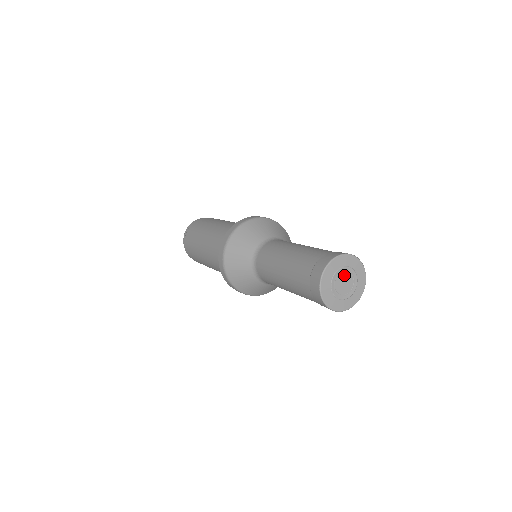
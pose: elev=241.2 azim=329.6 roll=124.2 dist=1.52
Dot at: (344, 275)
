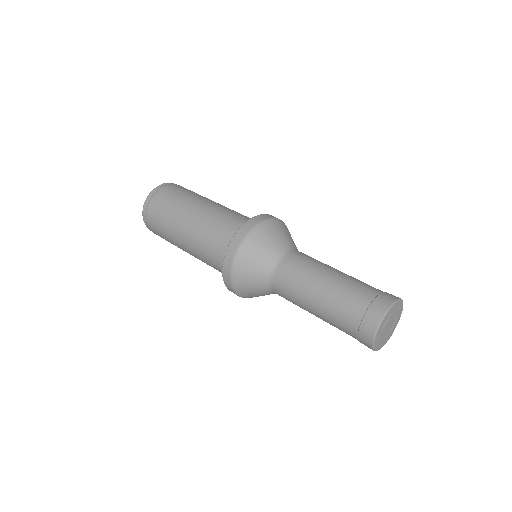
Dot at: (393, 319)
